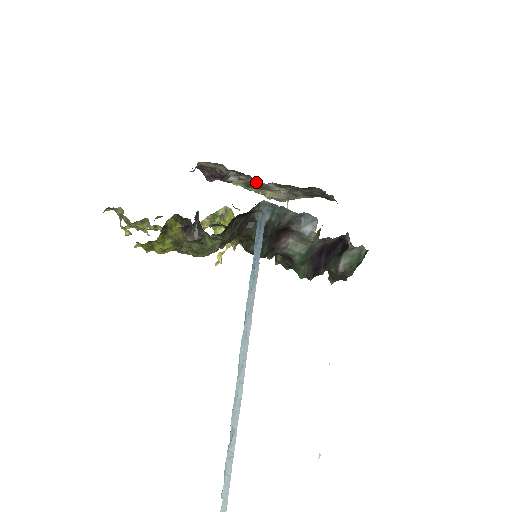
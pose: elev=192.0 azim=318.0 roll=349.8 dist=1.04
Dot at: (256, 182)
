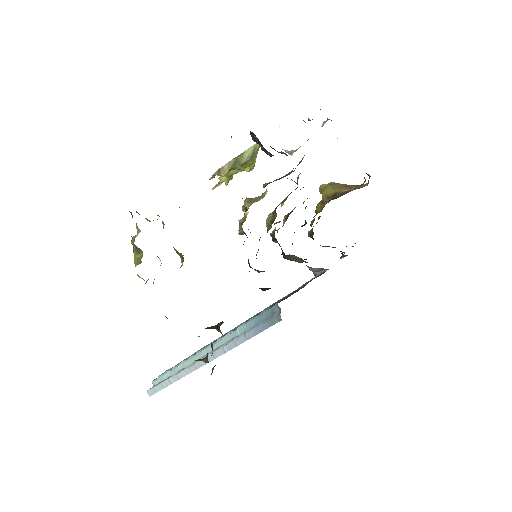
Dot at: occluded
